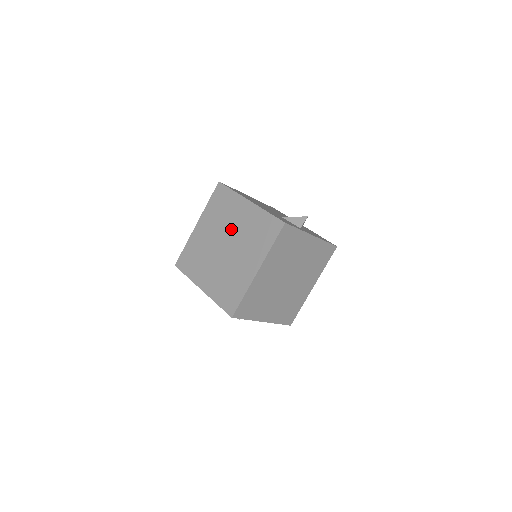
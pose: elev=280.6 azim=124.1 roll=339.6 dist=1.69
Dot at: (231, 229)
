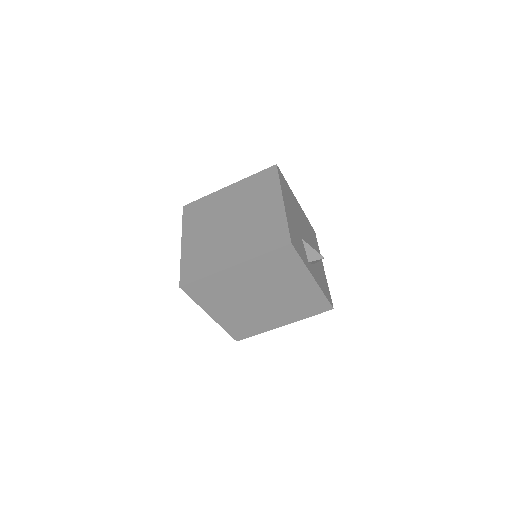
Dot at: (248, 212)
